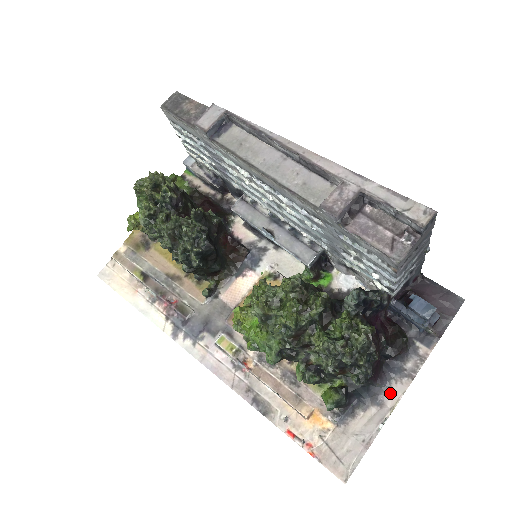
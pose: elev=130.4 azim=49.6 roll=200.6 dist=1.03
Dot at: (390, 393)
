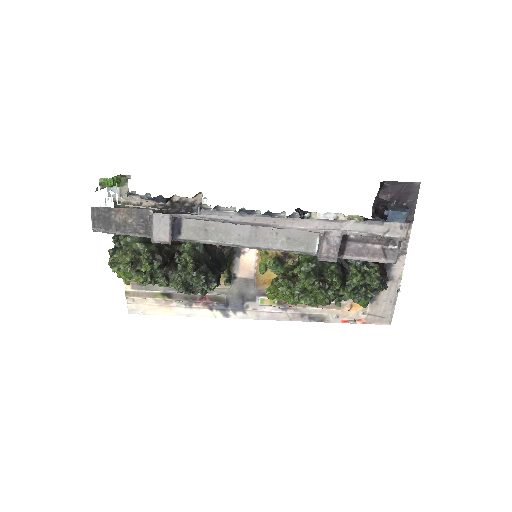
Dot at: (395, 270)
